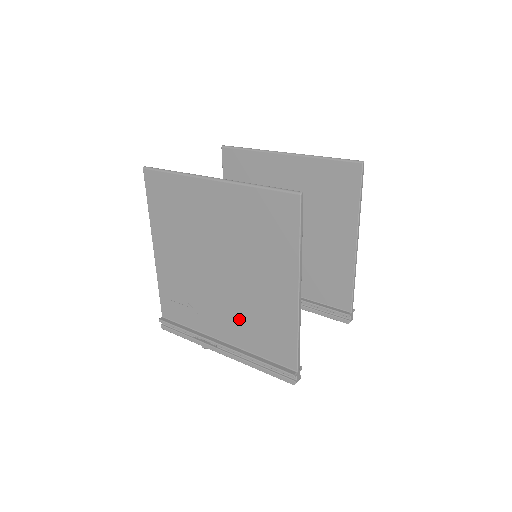
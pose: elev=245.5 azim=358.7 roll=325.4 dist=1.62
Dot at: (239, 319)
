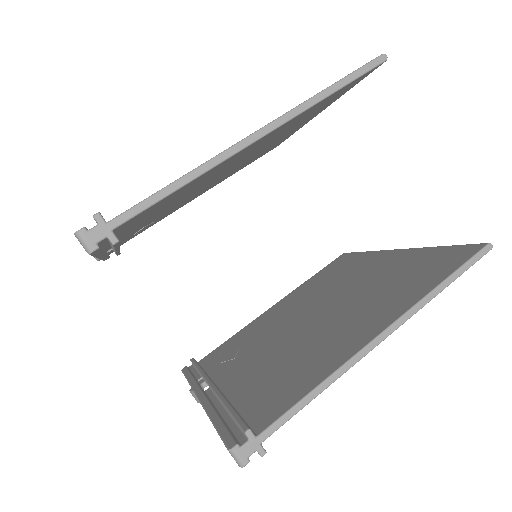
Dot at: occluded
